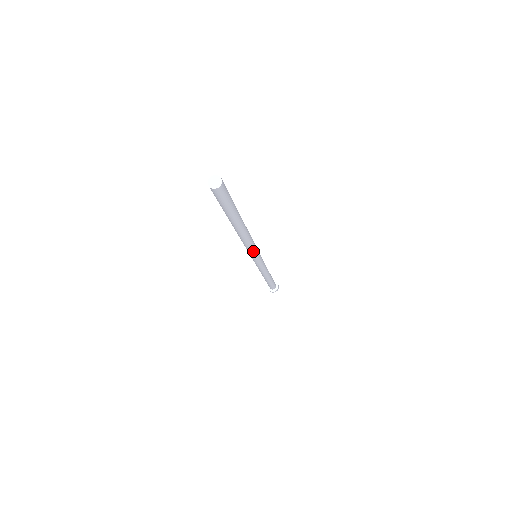
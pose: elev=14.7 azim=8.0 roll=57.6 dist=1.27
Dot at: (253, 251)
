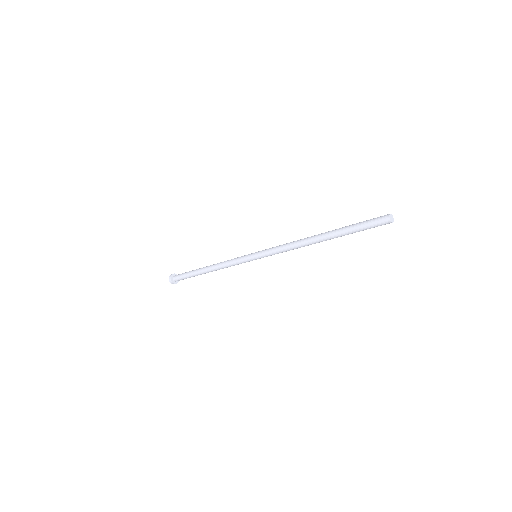
Dot at: occluded
